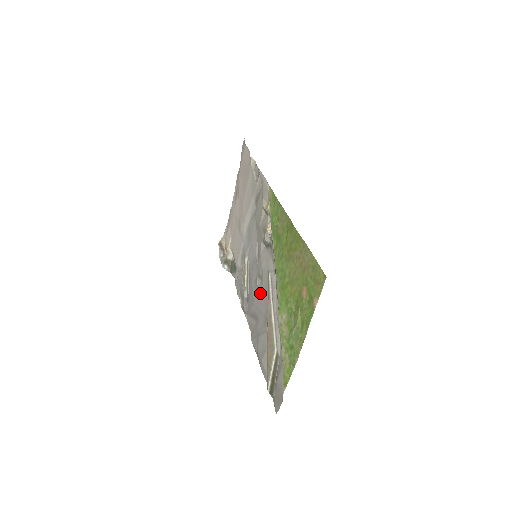
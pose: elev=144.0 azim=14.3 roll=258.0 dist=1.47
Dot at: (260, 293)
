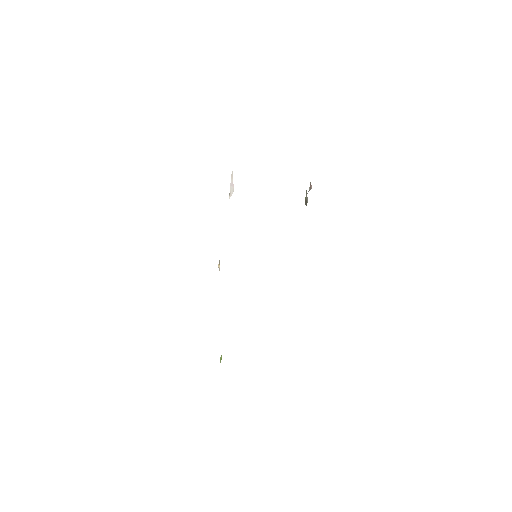
Dot at: occluded
